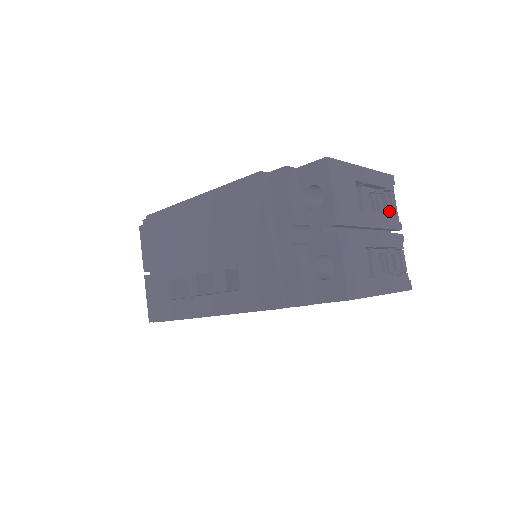
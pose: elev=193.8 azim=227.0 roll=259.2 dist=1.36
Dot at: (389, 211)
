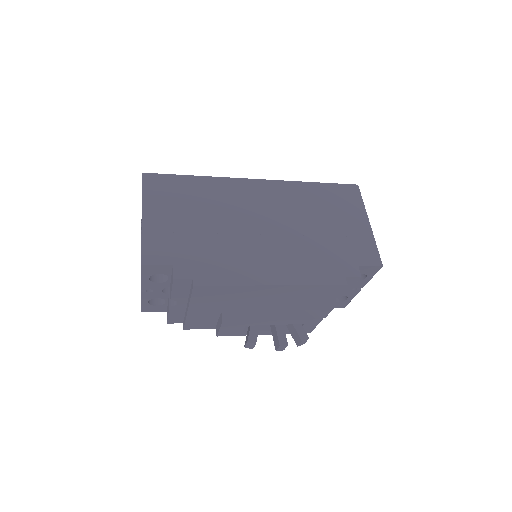
Dot at: occluded
